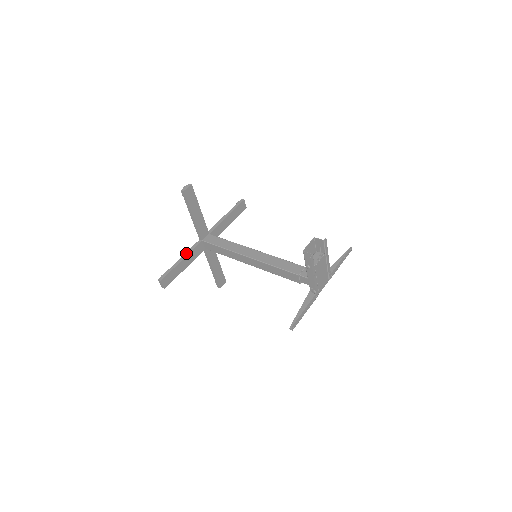
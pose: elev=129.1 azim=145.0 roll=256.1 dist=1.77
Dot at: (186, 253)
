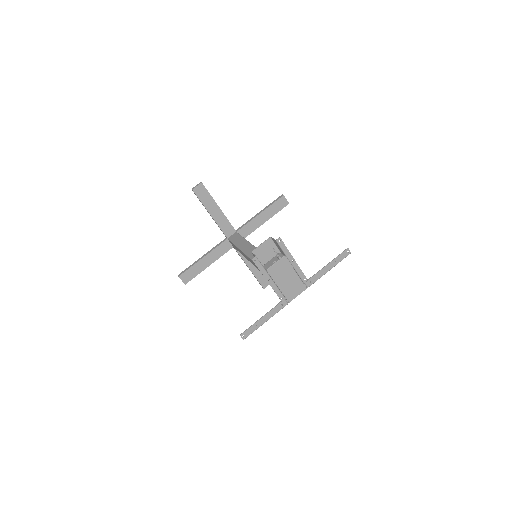
Dot at: (209, 251)
